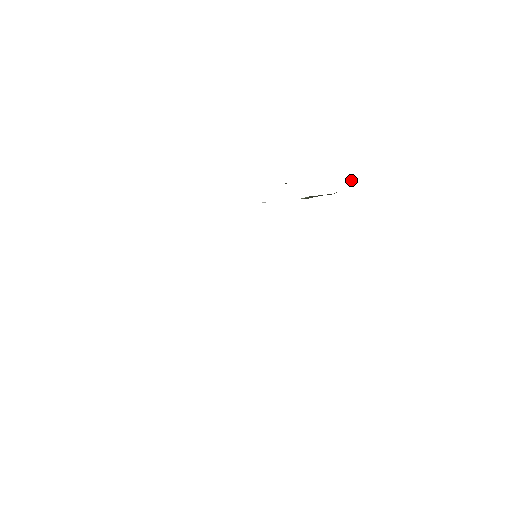
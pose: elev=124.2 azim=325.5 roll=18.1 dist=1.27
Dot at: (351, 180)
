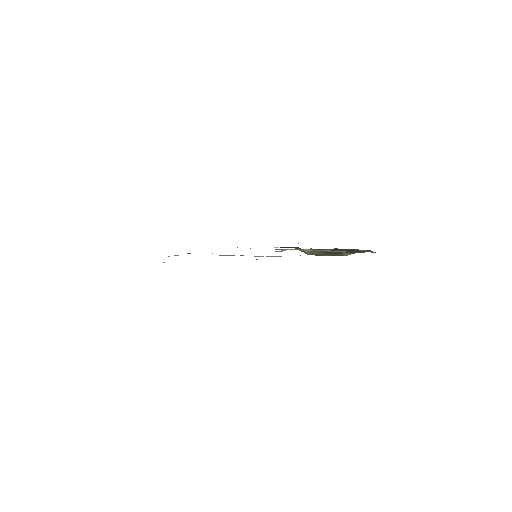
Dot at: (346, 253)
